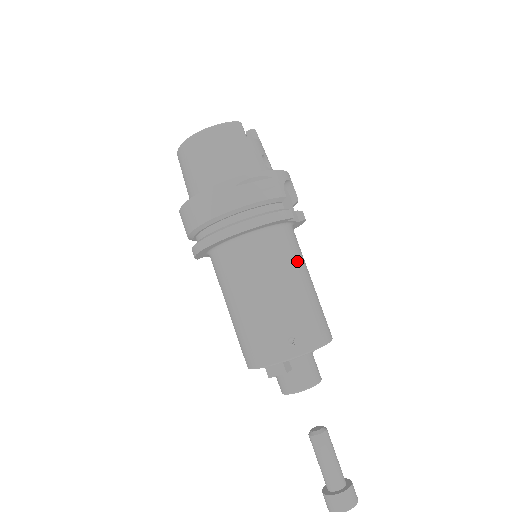
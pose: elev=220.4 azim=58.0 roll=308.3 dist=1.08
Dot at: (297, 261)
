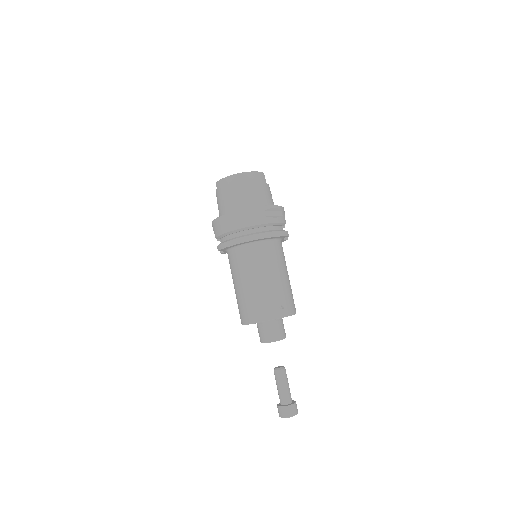
Dot at: (285, 262)
